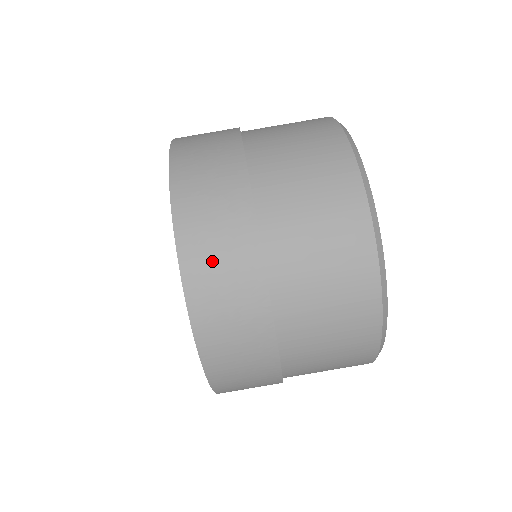
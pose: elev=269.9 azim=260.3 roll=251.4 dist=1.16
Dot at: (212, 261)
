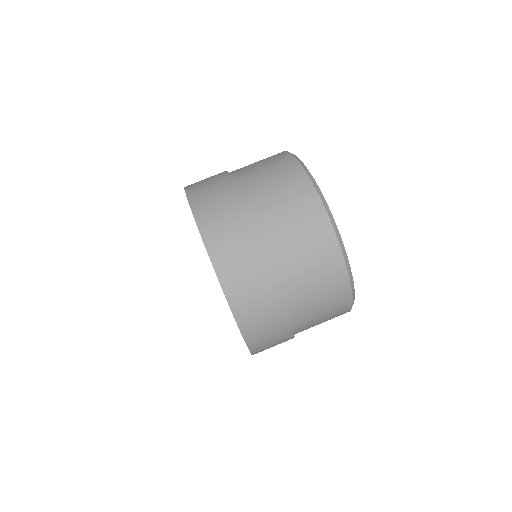
Dot at: (207, 195)
